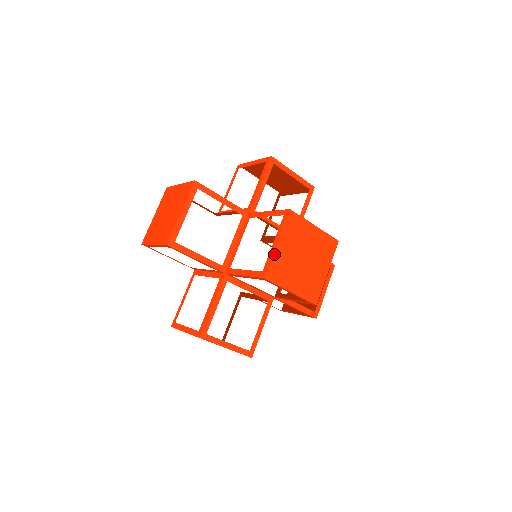
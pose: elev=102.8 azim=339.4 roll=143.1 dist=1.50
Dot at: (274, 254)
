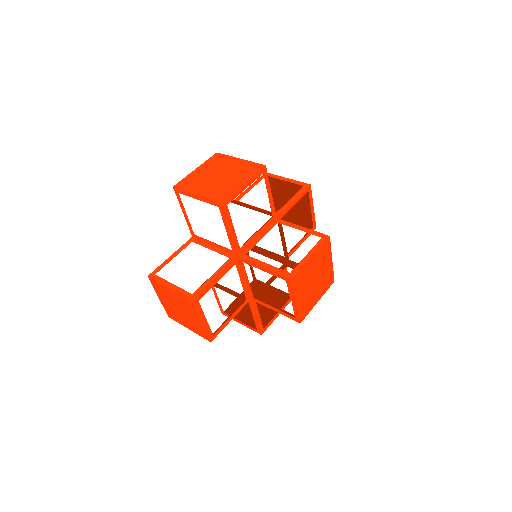
Dot at: (305, 264)
